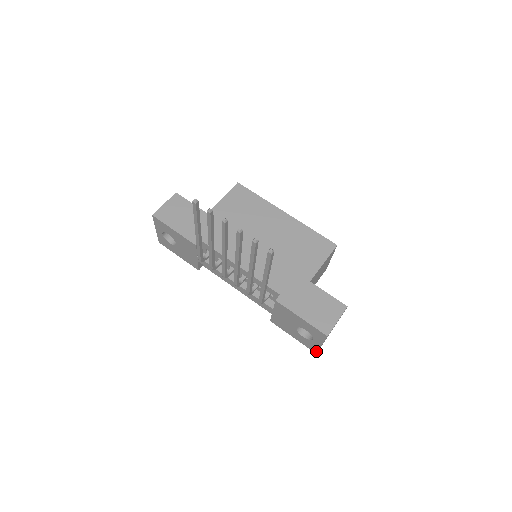
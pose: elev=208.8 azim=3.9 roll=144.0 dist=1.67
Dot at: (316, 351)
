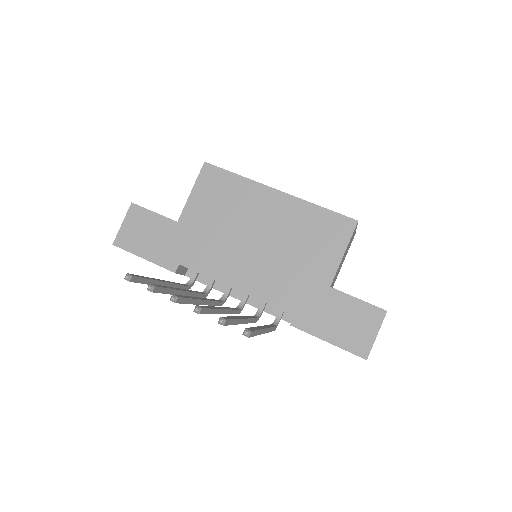
Dot at: occluded
